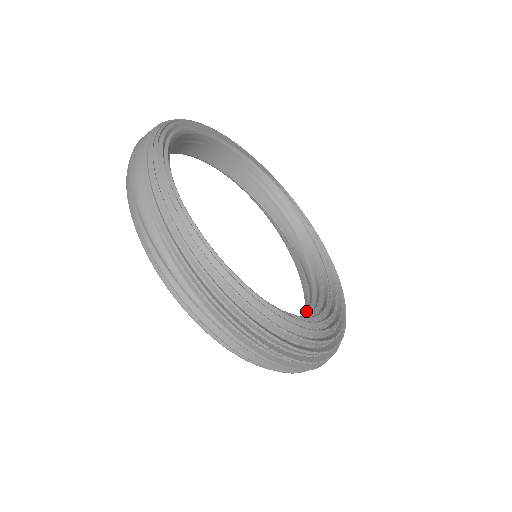
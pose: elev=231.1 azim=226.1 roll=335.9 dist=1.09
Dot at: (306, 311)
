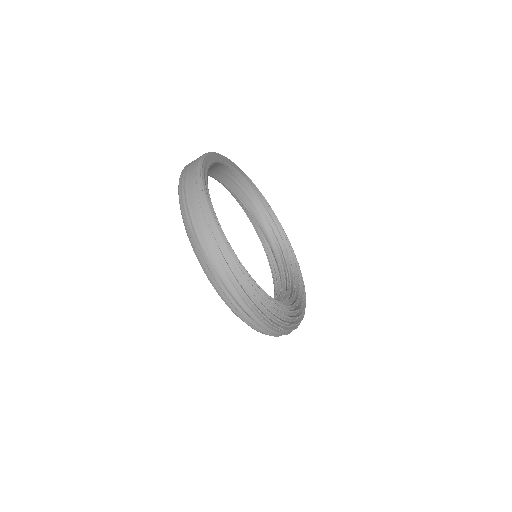
Dot at: (281, 276)
